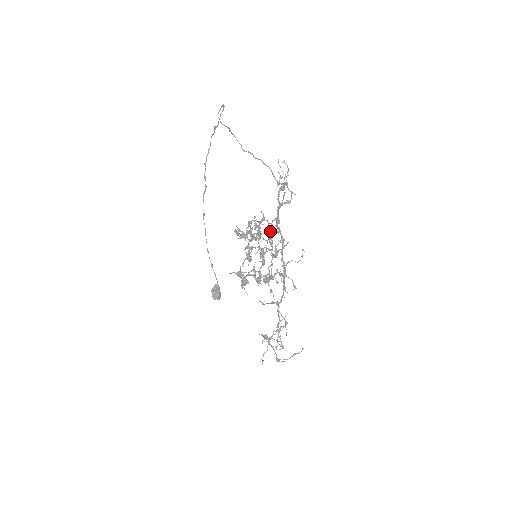
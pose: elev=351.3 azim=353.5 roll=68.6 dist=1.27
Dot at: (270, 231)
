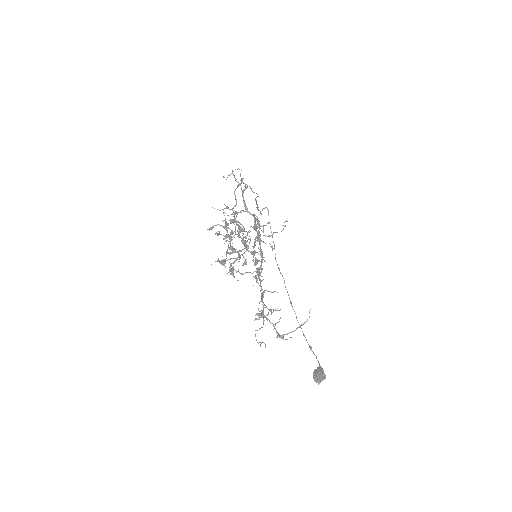
Dot at: (233, 213)
